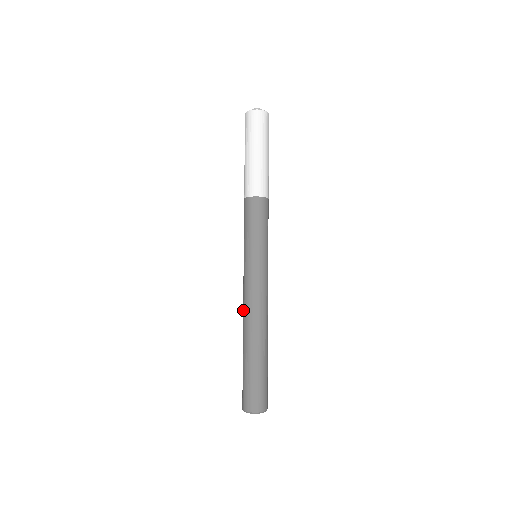
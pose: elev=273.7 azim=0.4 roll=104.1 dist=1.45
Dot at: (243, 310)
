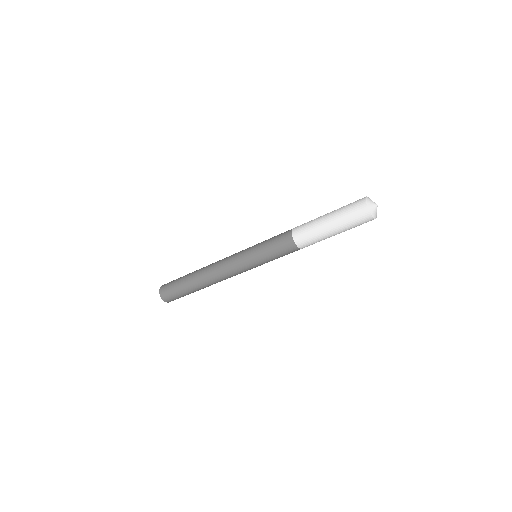
Dot at: (215, 263)
